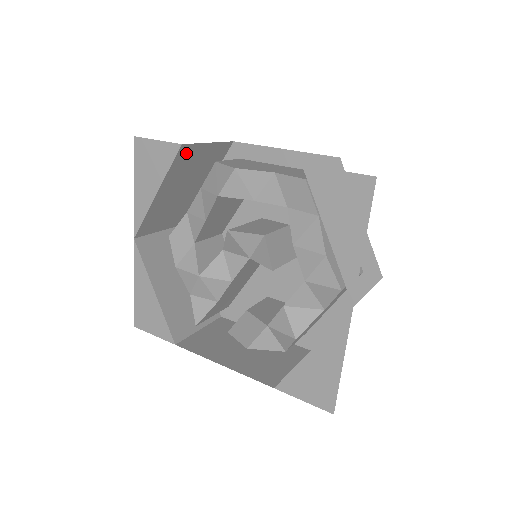
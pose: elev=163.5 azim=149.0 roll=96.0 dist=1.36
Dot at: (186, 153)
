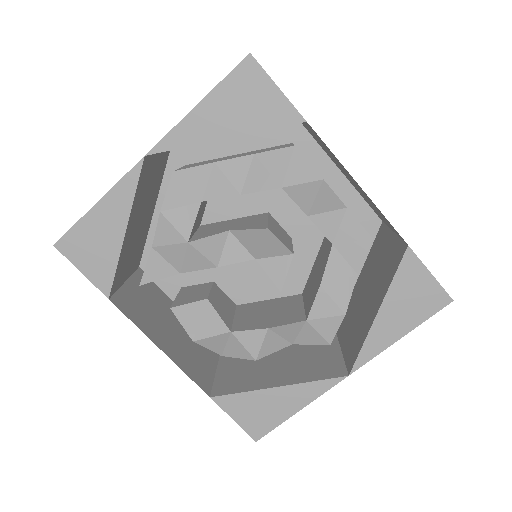
Dot at: occluded
